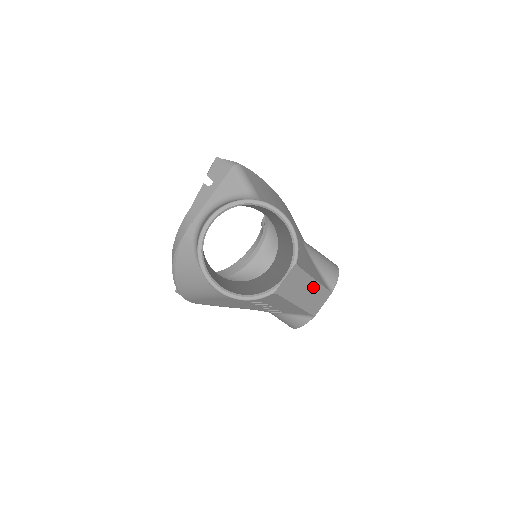
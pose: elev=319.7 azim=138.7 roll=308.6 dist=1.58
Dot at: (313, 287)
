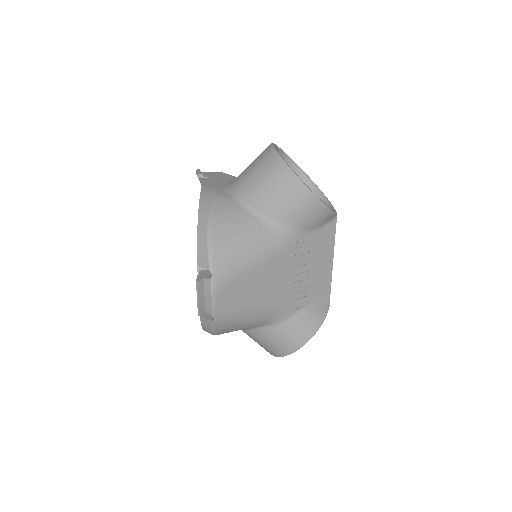
Dot at: occluded
